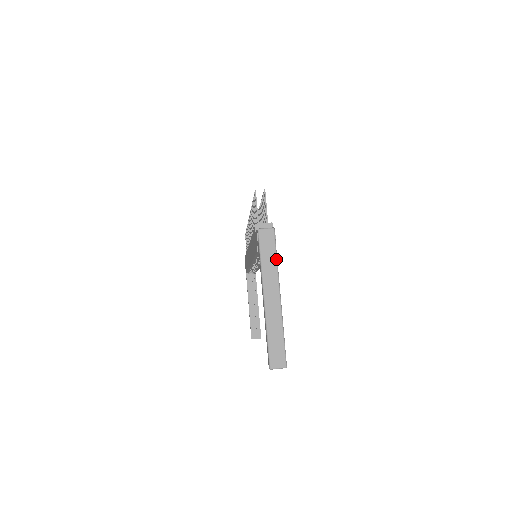
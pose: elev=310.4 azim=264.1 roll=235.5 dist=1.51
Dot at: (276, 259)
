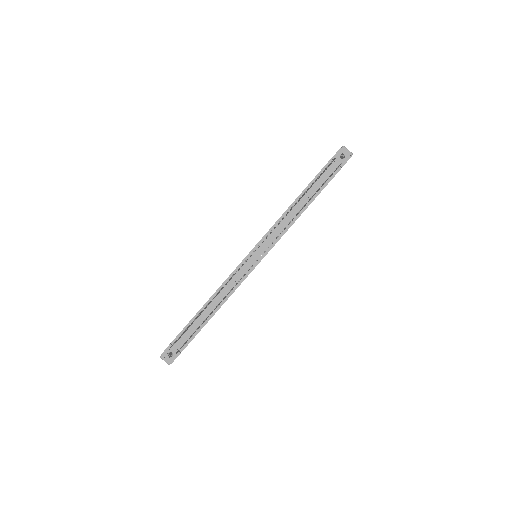
Dot at: occluded
